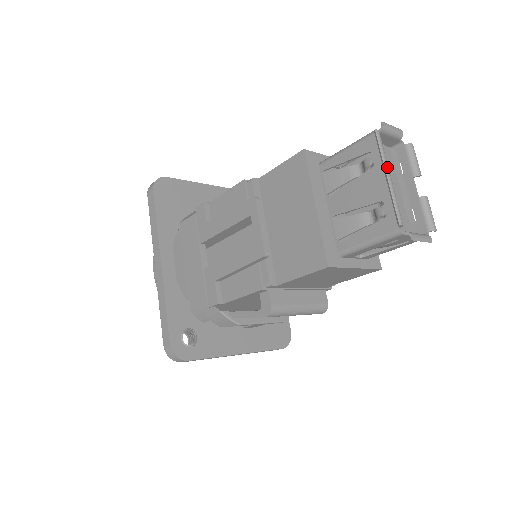
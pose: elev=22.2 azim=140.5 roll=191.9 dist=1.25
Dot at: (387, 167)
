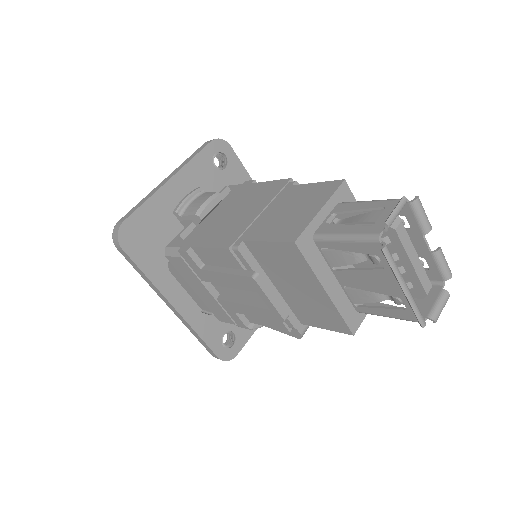
Dot at: (402, 281)
